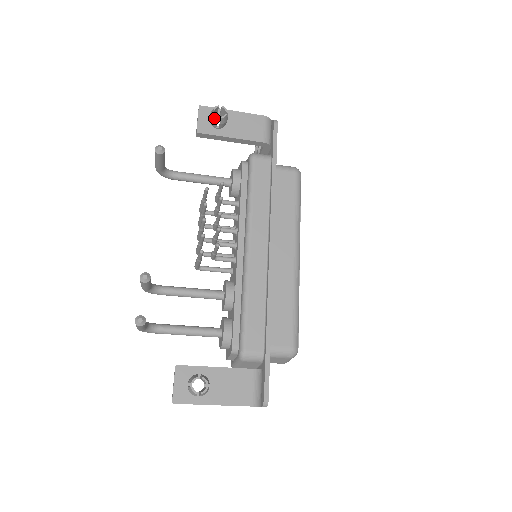
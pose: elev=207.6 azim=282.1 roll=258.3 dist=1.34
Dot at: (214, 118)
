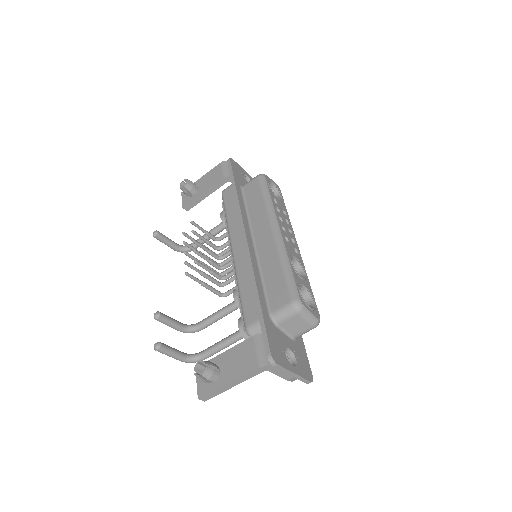
Dot at: (183, 190)
